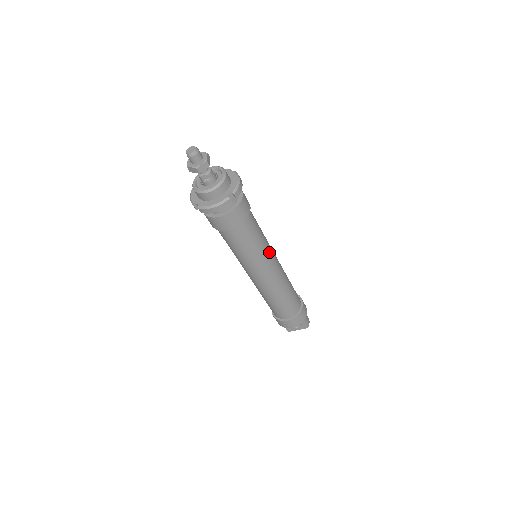
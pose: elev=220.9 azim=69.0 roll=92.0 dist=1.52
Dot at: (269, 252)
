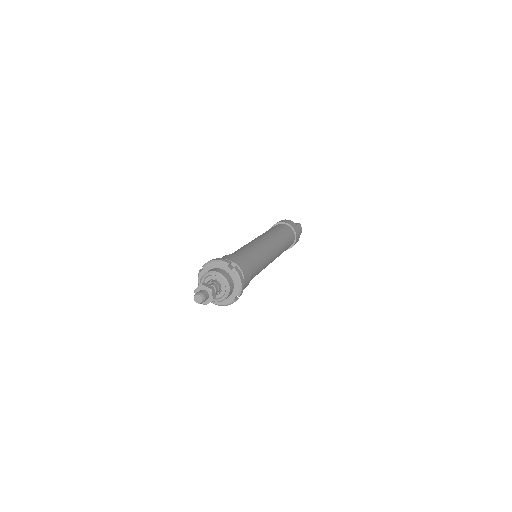
Dot at: (268, 261)
